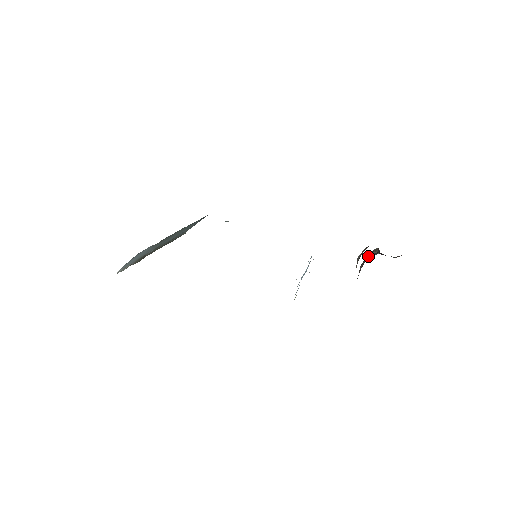
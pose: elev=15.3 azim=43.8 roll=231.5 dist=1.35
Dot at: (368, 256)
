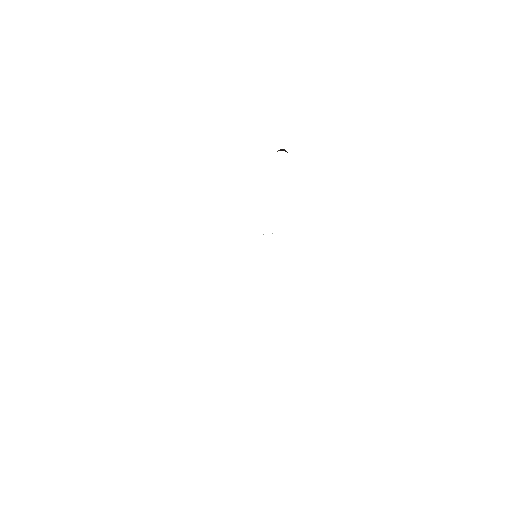
Dot at: occluded
